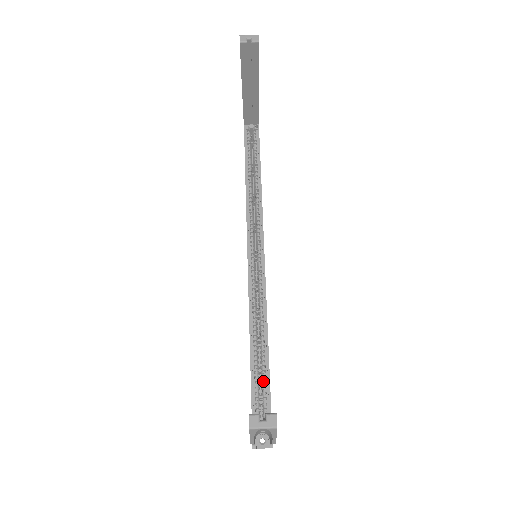
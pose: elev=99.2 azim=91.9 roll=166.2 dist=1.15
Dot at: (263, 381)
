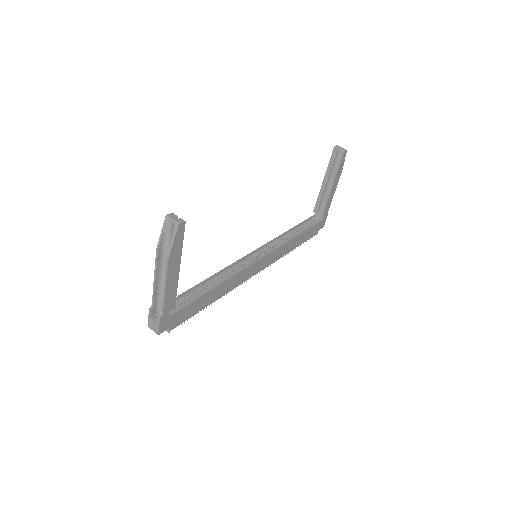
Dot at: (193, 298)
